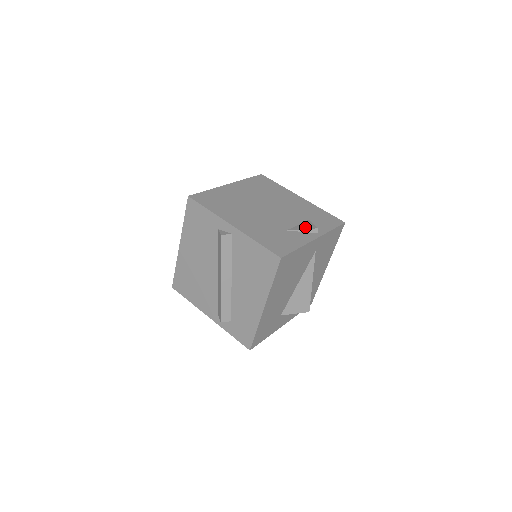
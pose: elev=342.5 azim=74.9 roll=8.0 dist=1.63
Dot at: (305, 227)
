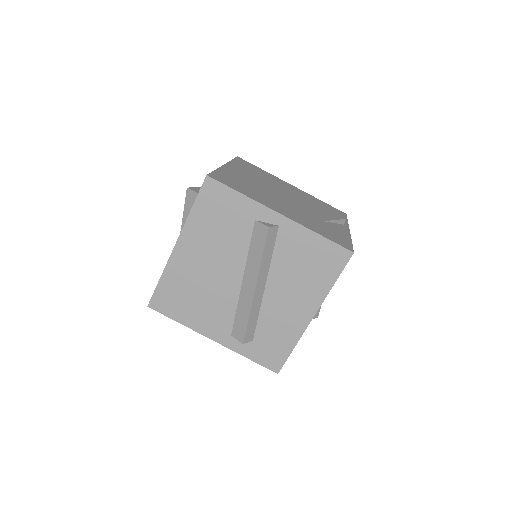
Dot at: (334, 217)
